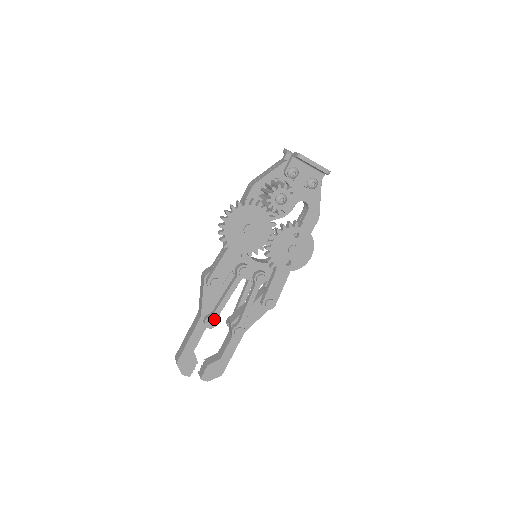
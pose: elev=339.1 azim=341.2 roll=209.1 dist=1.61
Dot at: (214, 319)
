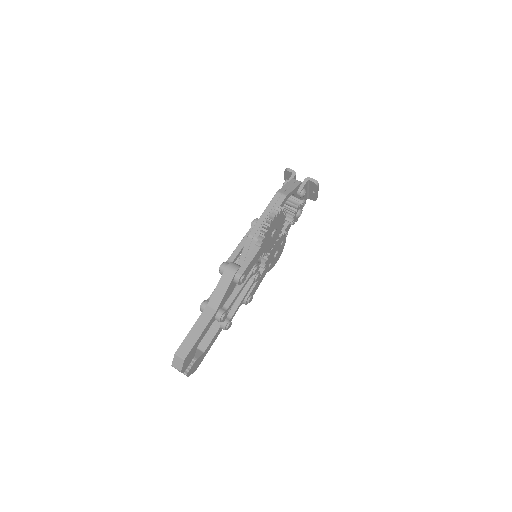
Dot at: (227, 313)
